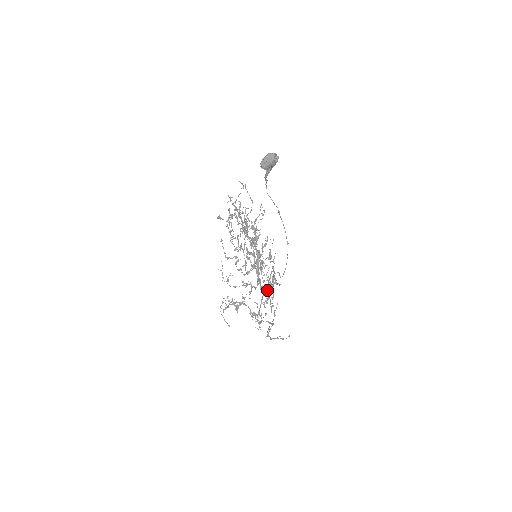
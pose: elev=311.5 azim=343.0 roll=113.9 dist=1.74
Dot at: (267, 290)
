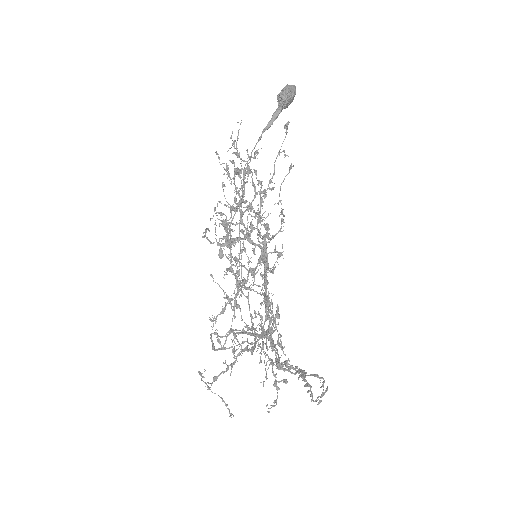
Dot at: occluded
